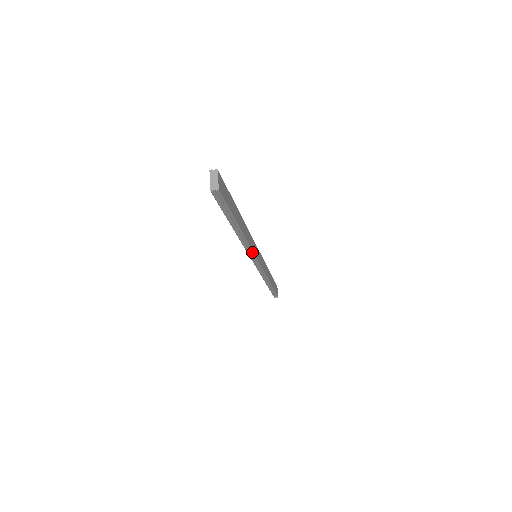
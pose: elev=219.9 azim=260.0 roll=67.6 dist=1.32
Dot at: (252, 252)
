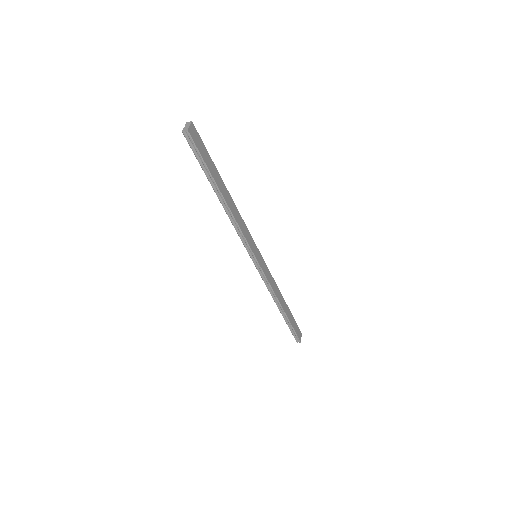
Dot at: (244, 238)
